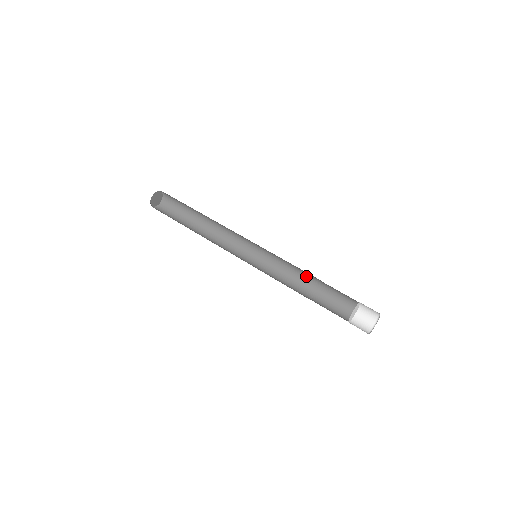
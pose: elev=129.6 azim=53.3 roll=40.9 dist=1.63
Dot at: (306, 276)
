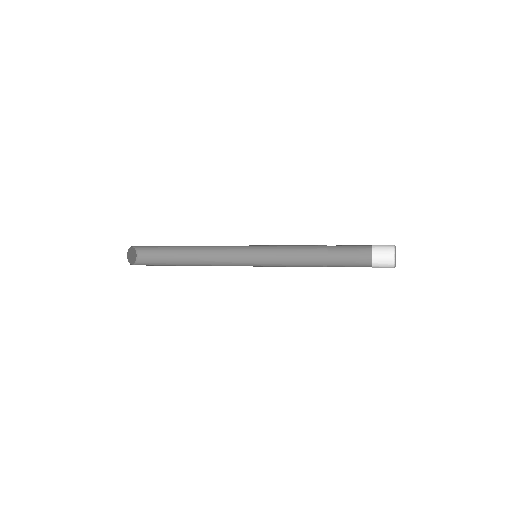
Dot at: (310, 266)
